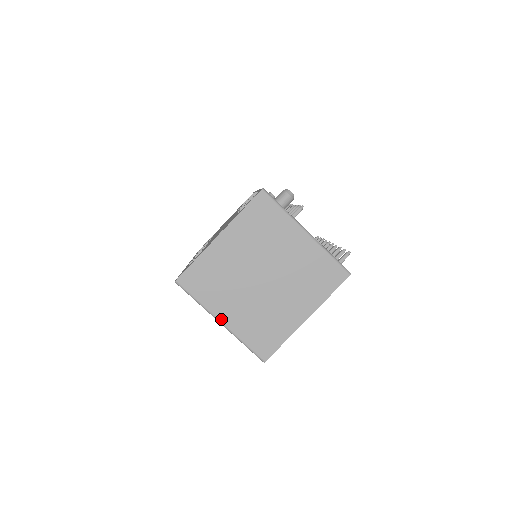
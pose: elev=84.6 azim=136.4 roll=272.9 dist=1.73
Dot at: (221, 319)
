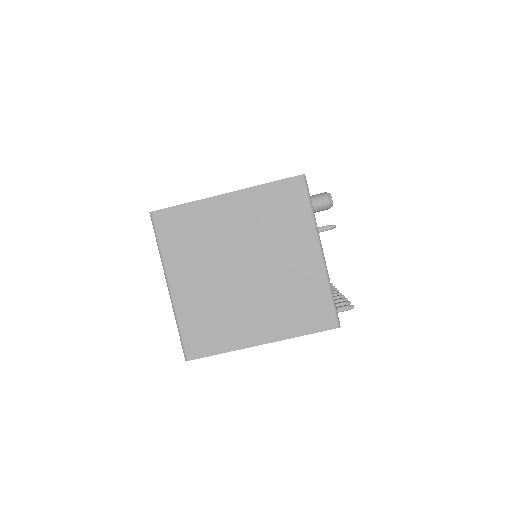
Dot at: (171, 284)
